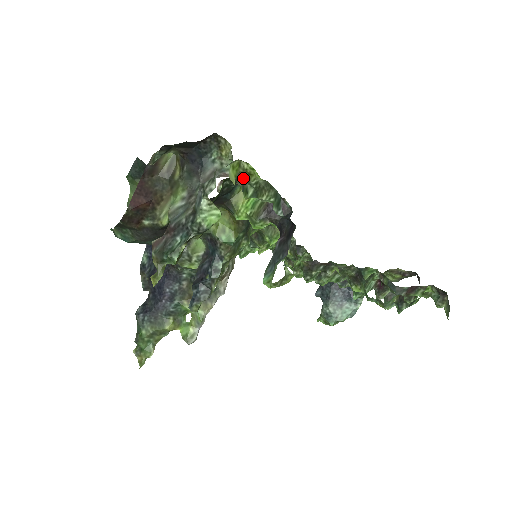
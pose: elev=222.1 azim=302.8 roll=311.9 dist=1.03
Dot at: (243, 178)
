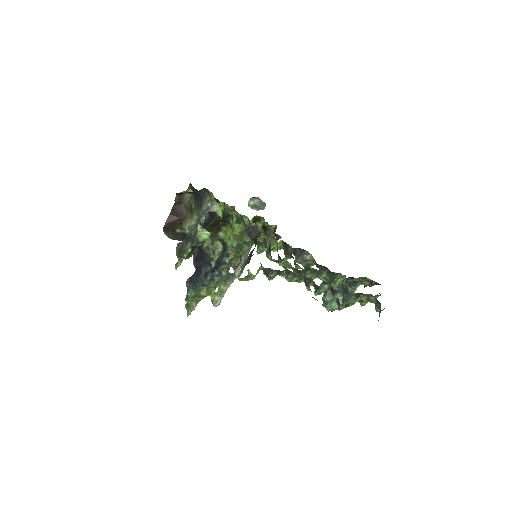
Dot at: occluded
